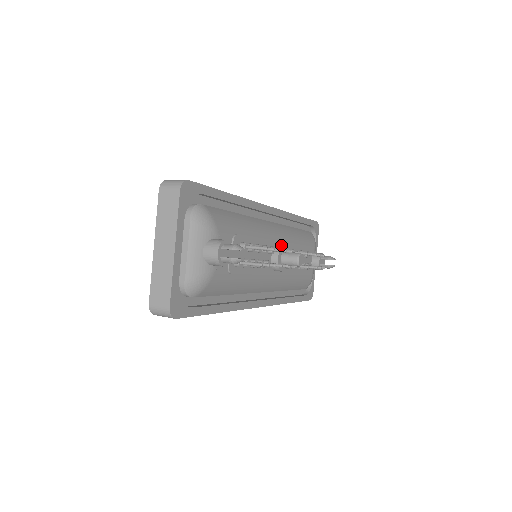
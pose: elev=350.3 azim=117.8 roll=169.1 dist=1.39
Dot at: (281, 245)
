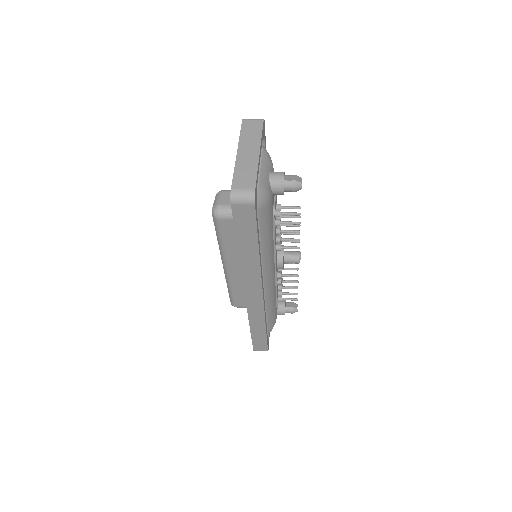
Dot at: occluded
